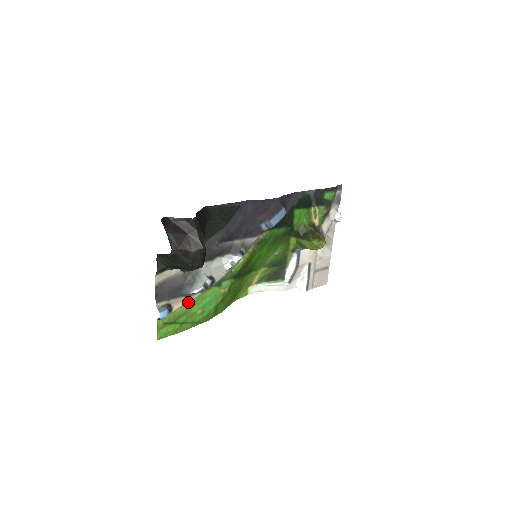
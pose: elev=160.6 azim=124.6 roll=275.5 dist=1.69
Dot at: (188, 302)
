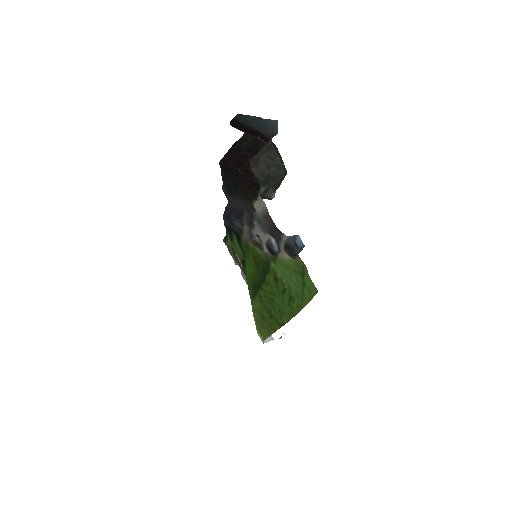
Dot at: (285, 260)
